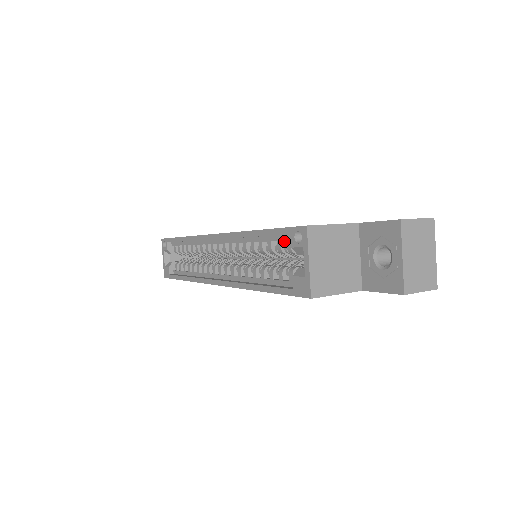
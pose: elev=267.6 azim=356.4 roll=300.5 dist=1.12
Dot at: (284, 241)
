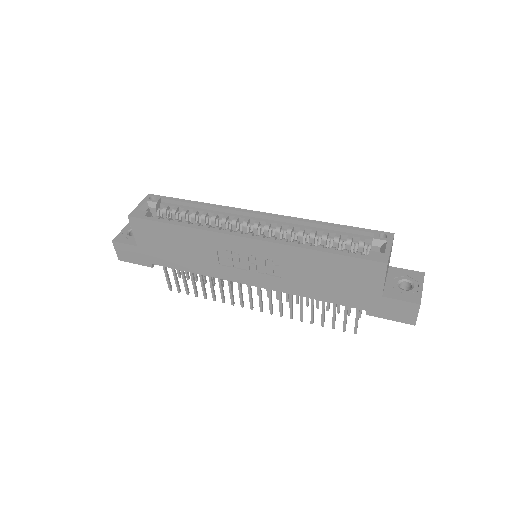
Dot at: (353, 239)
